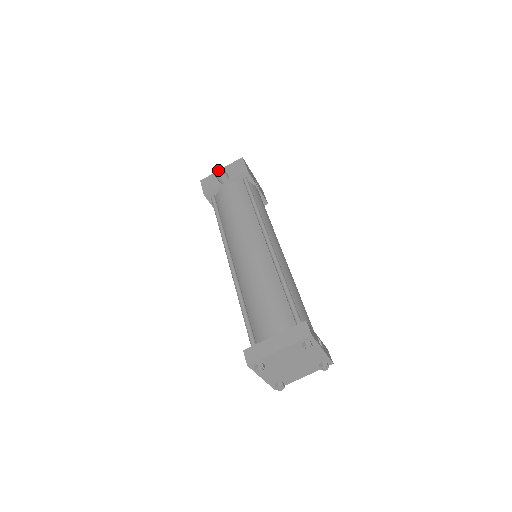
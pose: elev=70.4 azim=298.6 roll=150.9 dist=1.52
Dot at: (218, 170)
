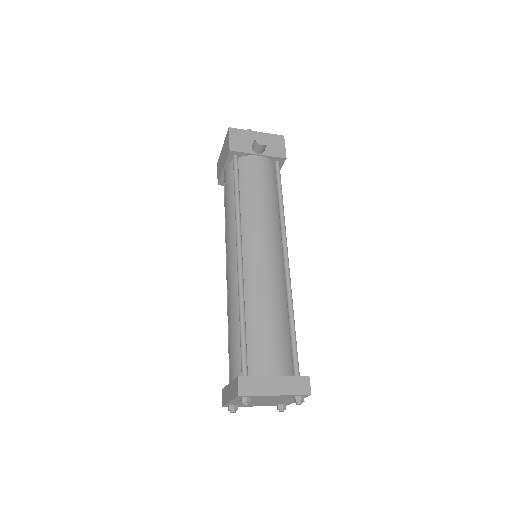
Dot at: (261, 137)
